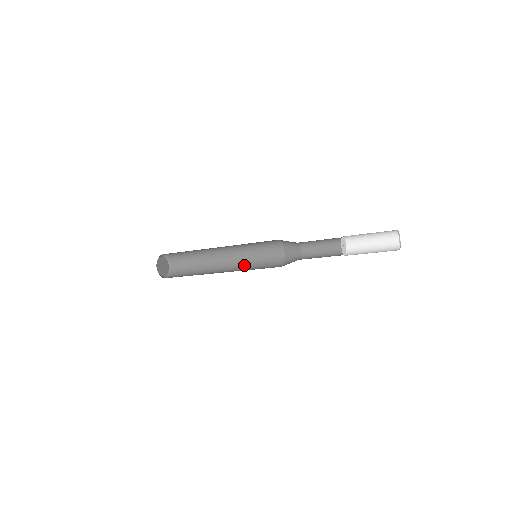
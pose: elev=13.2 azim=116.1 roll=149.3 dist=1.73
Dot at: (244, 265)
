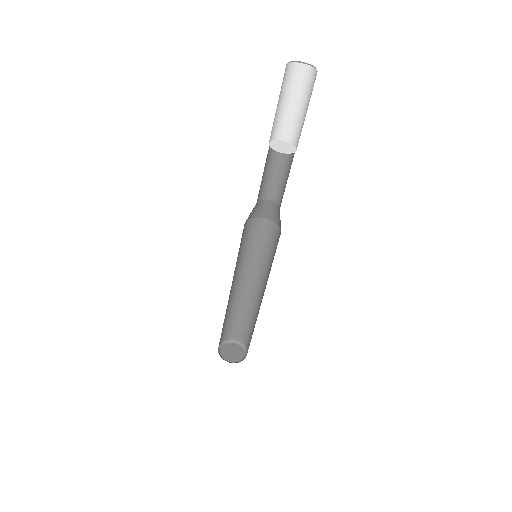
Dot at: occluded
